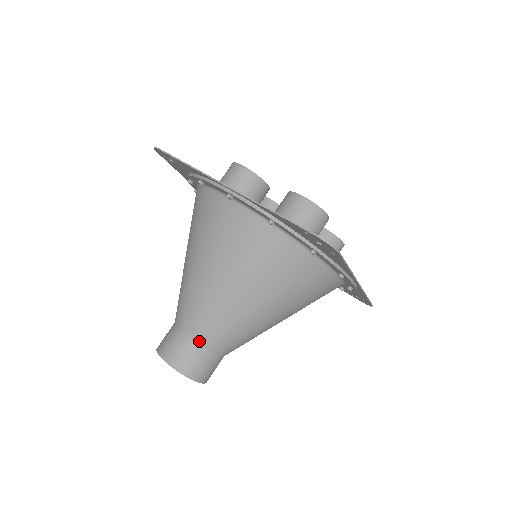
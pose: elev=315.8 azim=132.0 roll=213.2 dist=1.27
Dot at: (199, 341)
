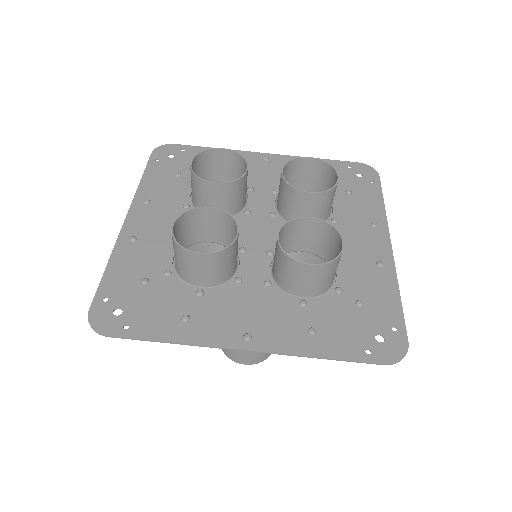
Dot at: occluded
